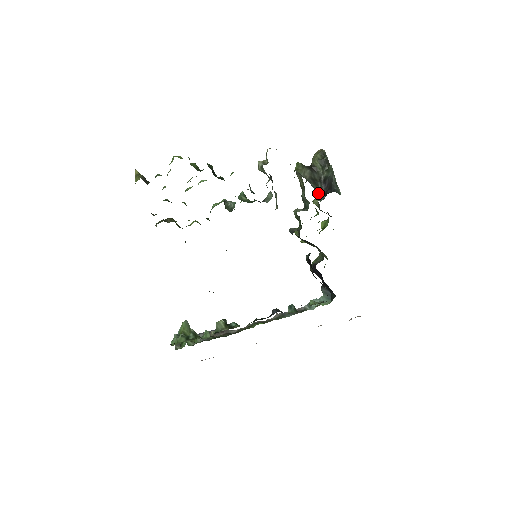
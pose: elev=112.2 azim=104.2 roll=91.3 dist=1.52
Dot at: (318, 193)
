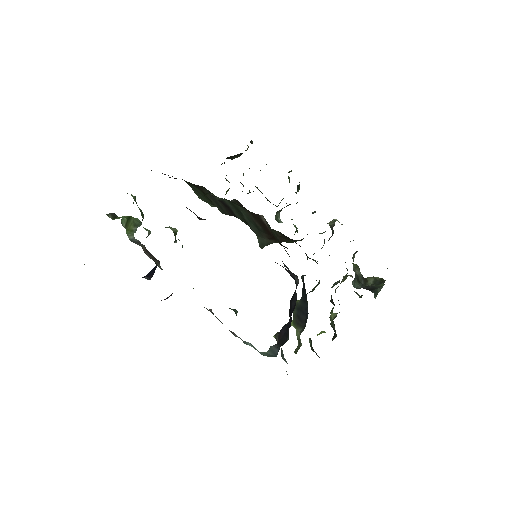
Dot at: (355, 283)
